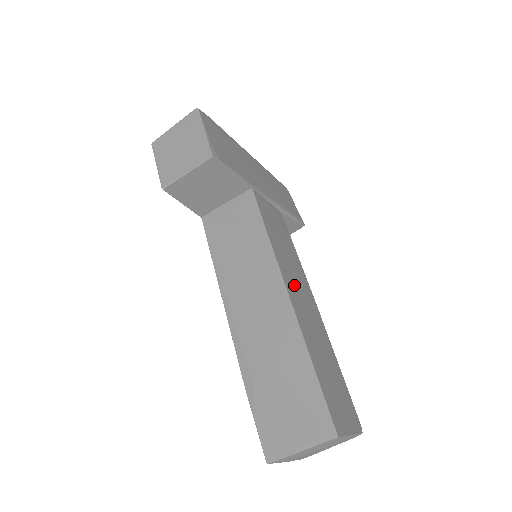
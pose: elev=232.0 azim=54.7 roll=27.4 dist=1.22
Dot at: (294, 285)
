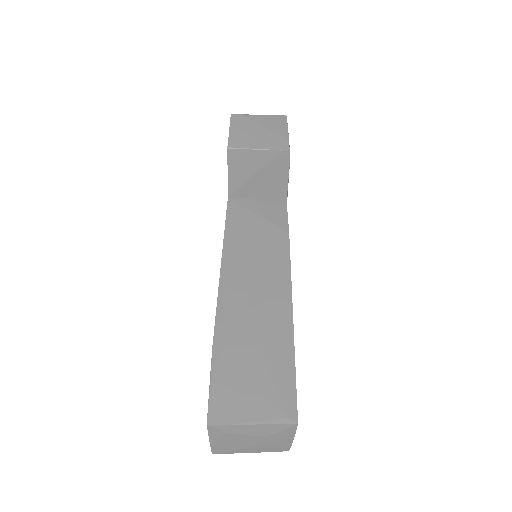
Dot at: occluded
